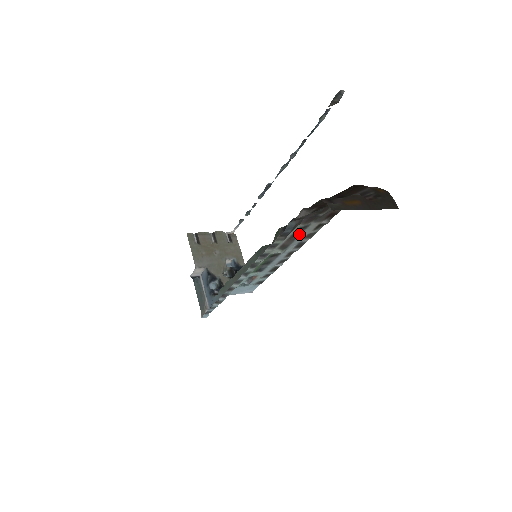
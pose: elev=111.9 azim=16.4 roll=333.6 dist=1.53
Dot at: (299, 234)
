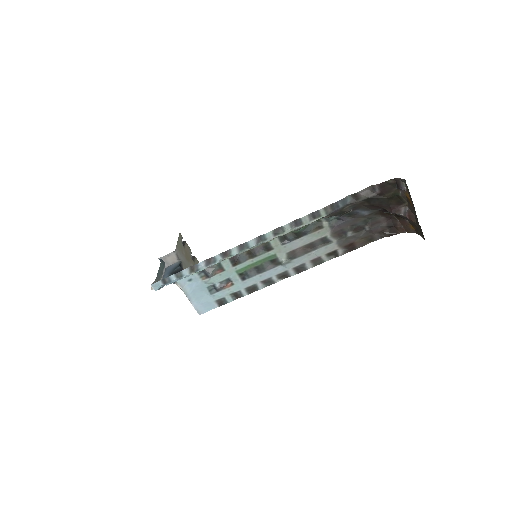
Dot at: (314, 249)
